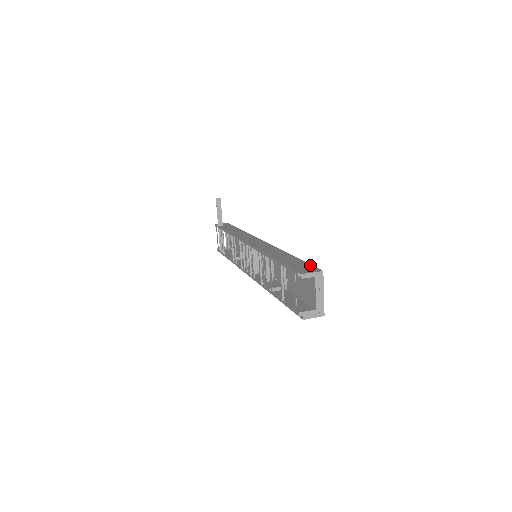
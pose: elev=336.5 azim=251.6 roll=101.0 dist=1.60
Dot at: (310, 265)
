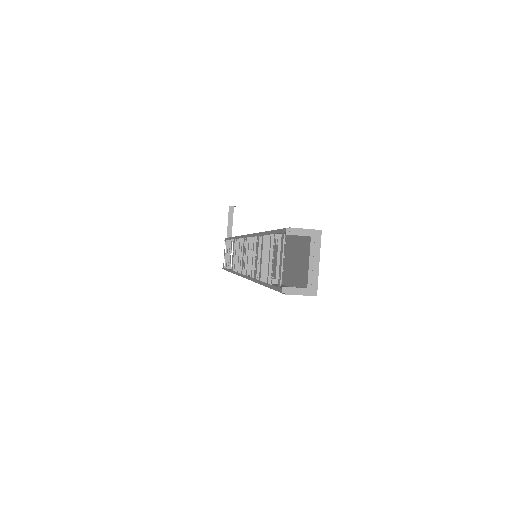
Dot at: occluded
